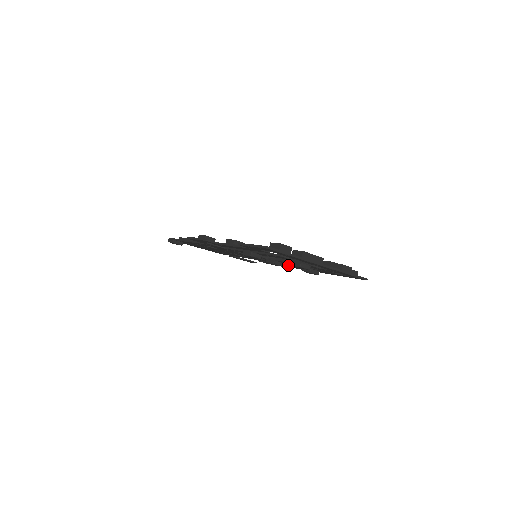
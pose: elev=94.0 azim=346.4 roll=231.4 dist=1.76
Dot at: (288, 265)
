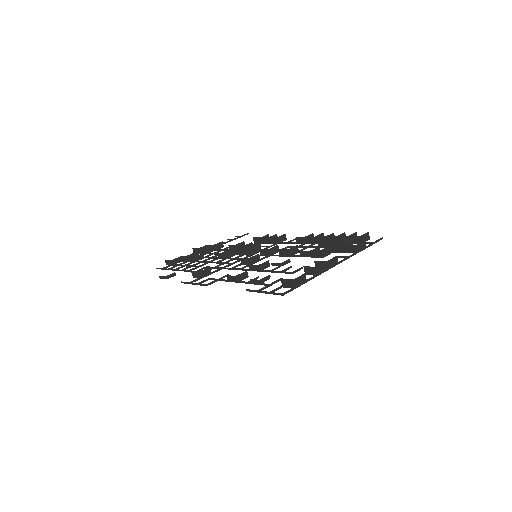
Dot at: (289, 243)
